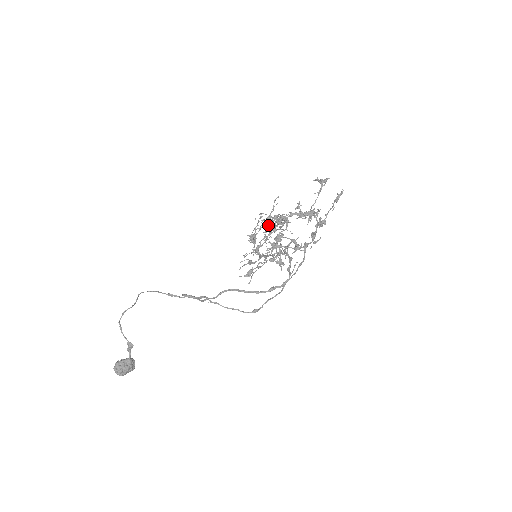
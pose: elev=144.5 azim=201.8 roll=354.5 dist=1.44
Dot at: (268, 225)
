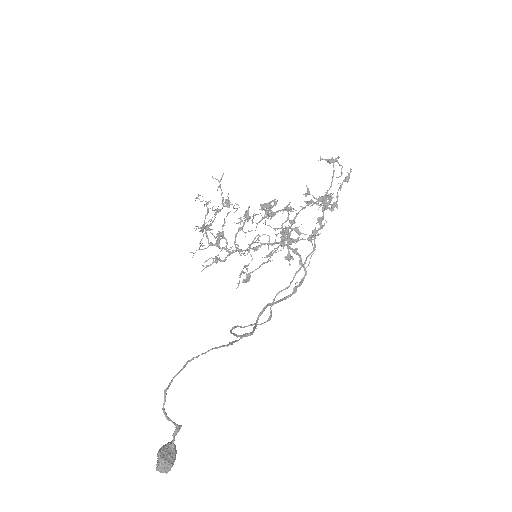
Dot at: (294, 221)
